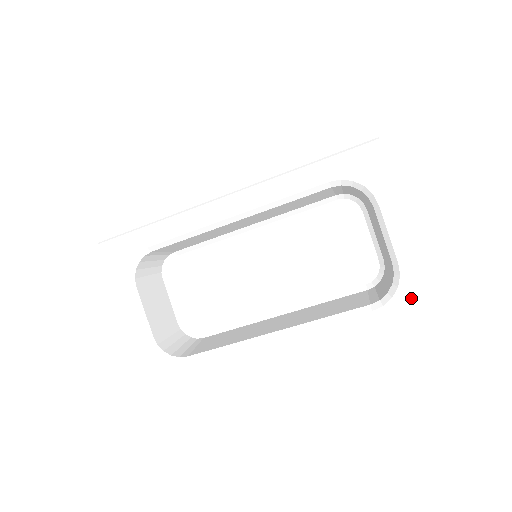
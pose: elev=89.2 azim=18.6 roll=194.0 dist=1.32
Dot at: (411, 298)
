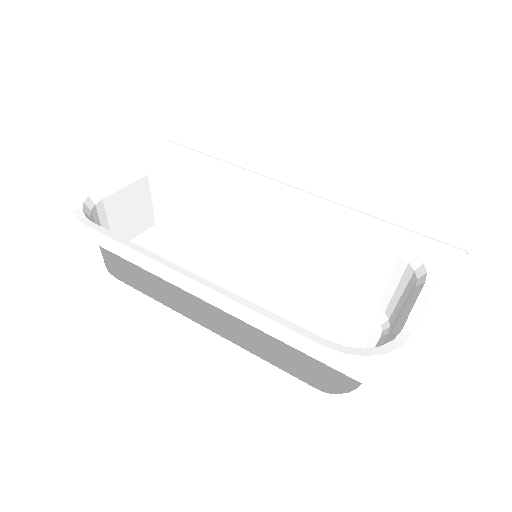
Dot at: (387, 364)
